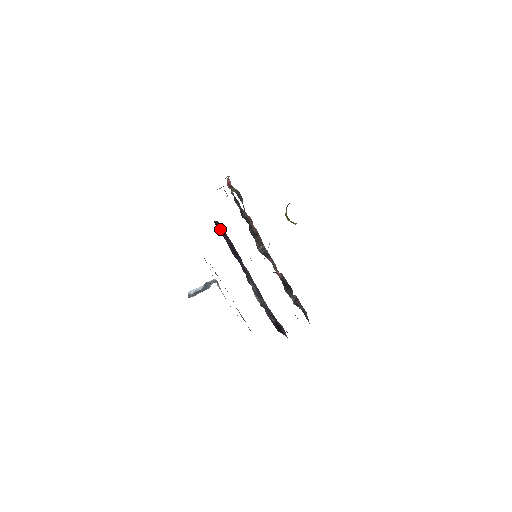
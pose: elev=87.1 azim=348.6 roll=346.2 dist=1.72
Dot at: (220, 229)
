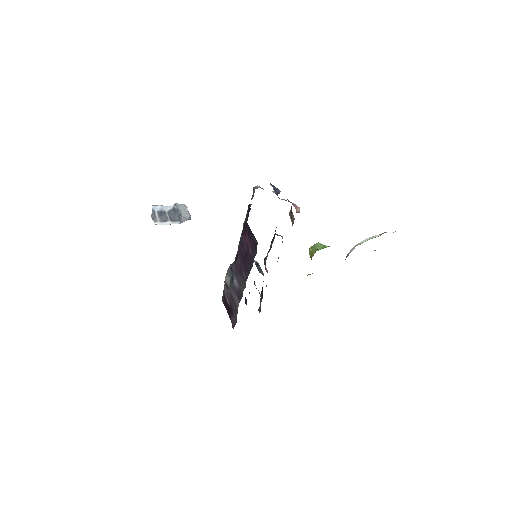
Dot at: (249, 234)
